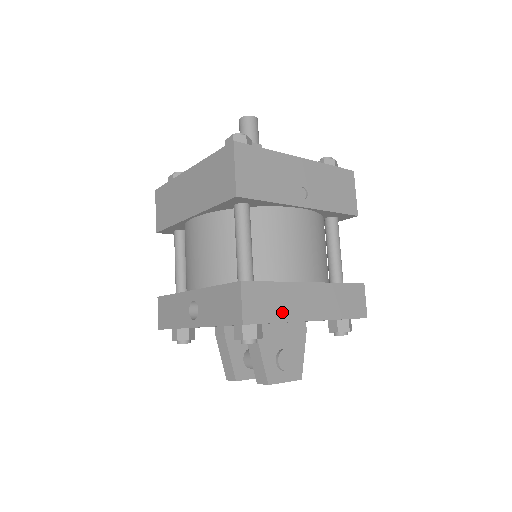
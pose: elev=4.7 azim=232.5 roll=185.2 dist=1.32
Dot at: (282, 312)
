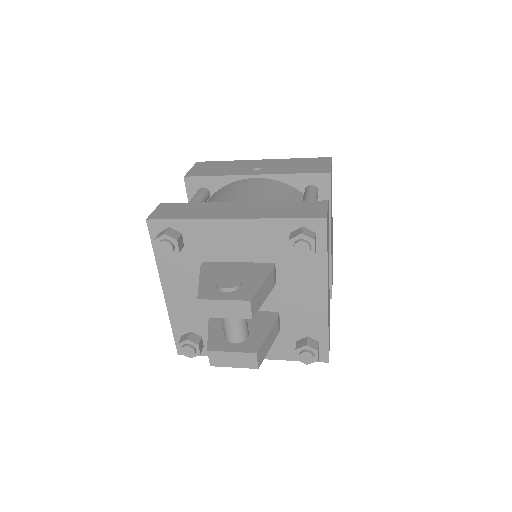
Dot at: (195, 215)
